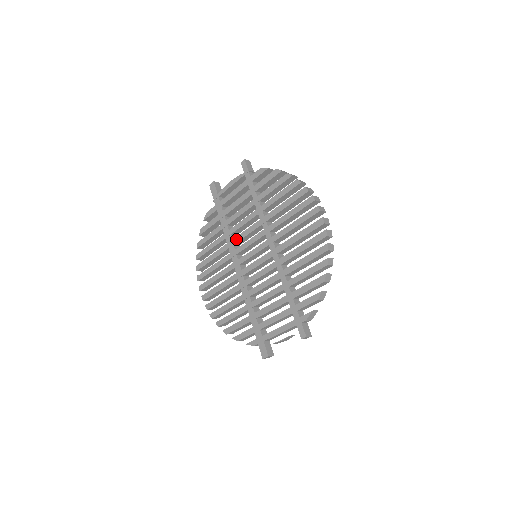
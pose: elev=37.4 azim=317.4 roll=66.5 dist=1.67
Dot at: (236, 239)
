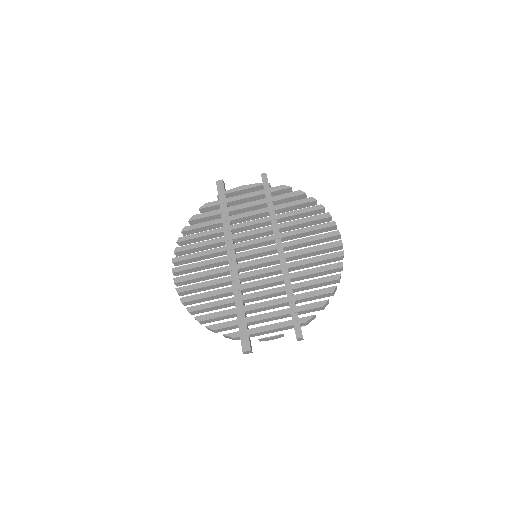
Dot at: (238, 235)
